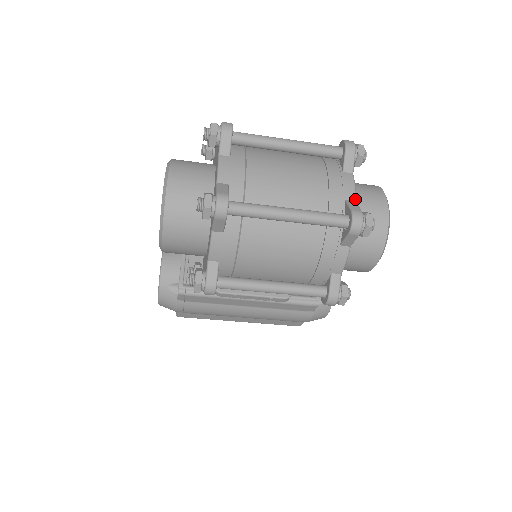
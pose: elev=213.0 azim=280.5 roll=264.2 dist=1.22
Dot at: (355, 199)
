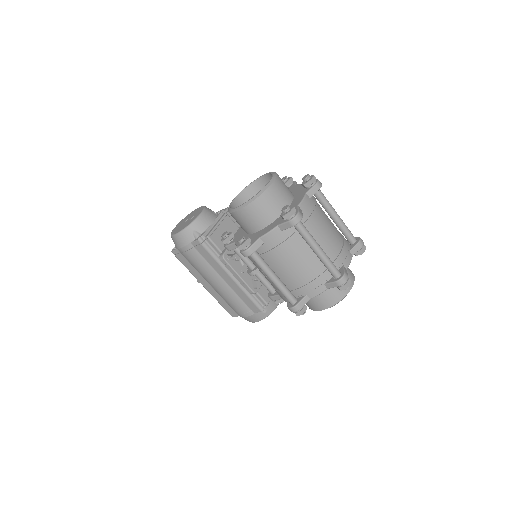
Dot at: occluded
